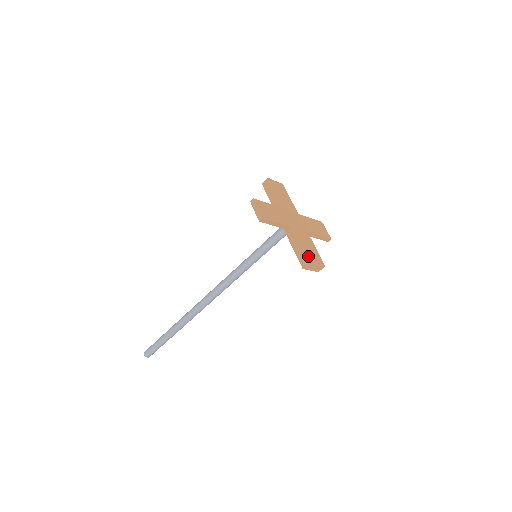
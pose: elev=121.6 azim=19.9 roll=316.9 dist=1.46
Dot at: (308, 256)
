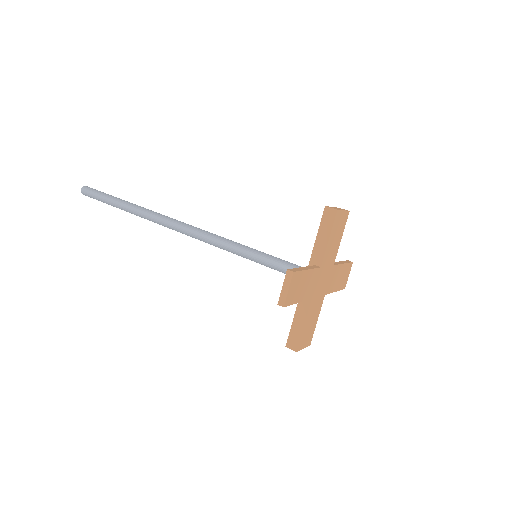
Dot at: (301, 341)
